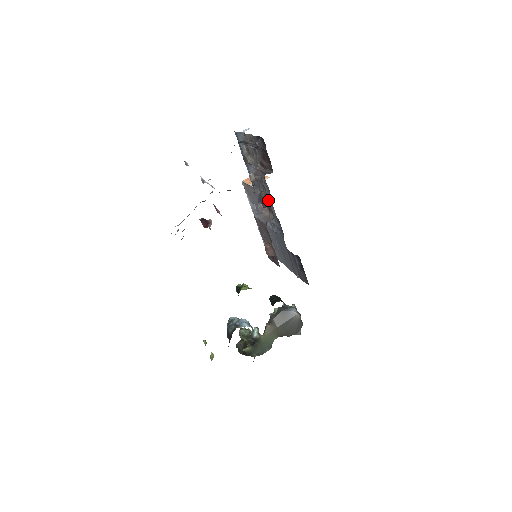
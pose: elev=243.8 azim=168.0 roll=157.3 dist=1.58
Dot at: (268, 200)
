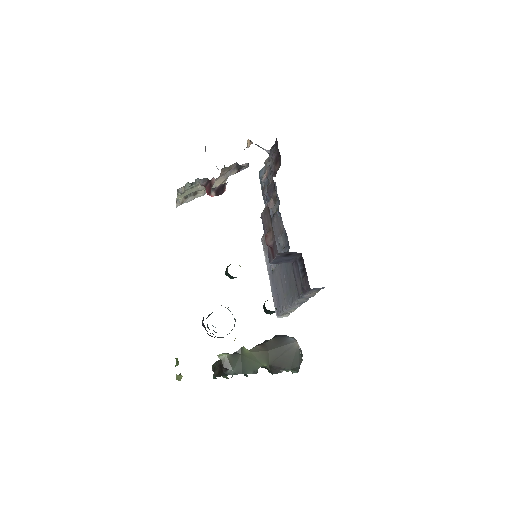
Dot at: (273, 184)
